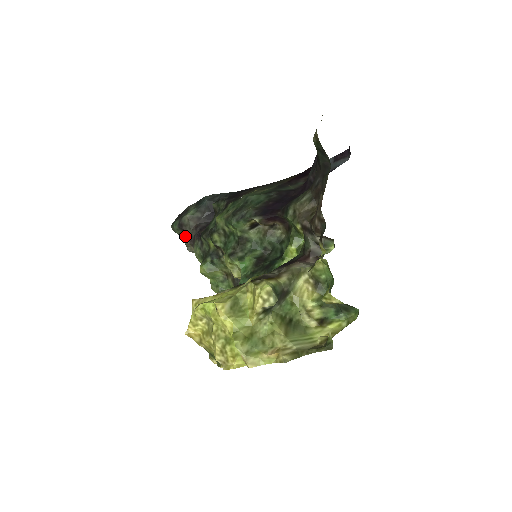
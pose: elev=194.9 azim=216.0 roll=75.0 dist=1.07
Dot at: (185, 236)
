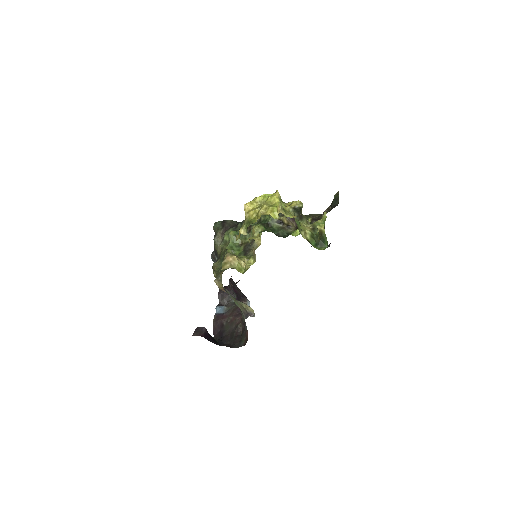
Dot at: (221, 228)
